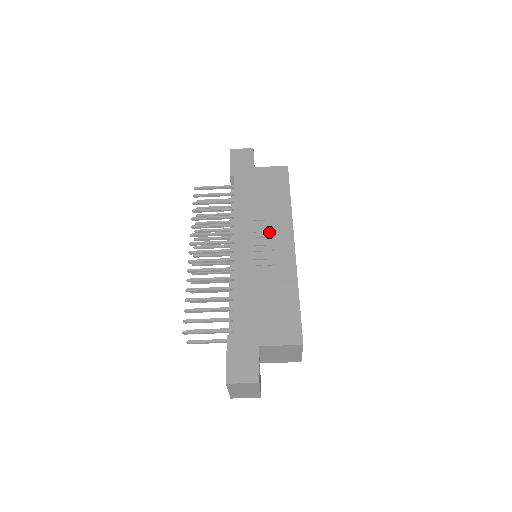
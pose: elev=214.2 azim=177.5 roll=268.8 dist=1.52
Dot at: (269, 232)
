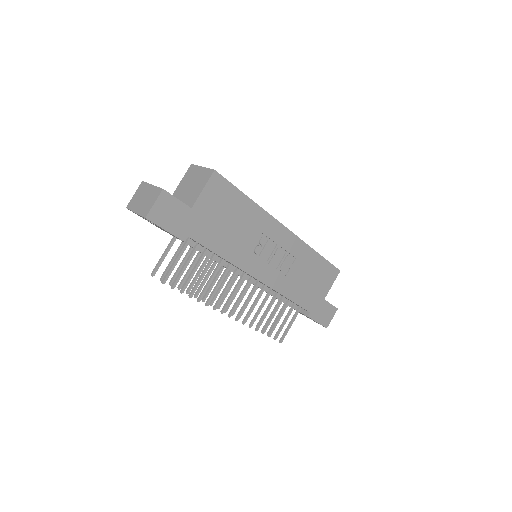
Dot at: (267, 243)
